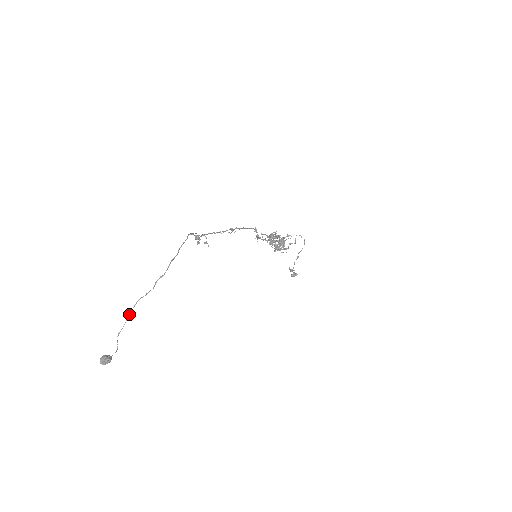
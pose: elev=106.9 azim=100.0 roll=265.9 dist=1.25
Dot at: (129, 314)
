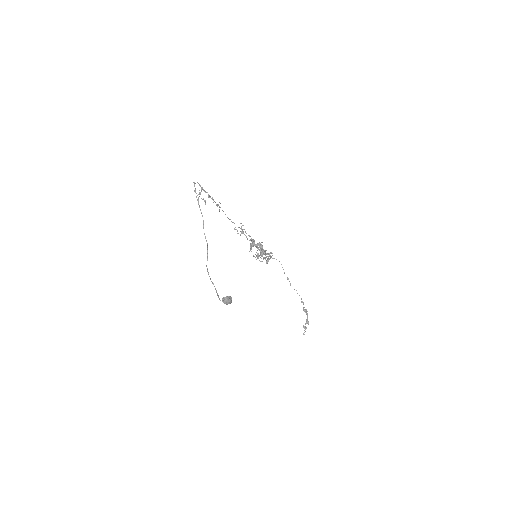
Dot at: occluded
